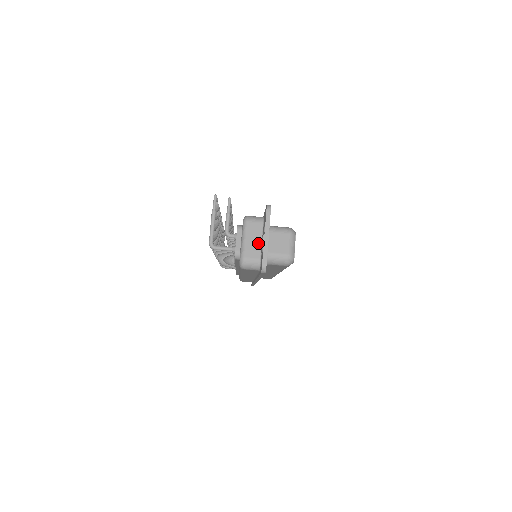
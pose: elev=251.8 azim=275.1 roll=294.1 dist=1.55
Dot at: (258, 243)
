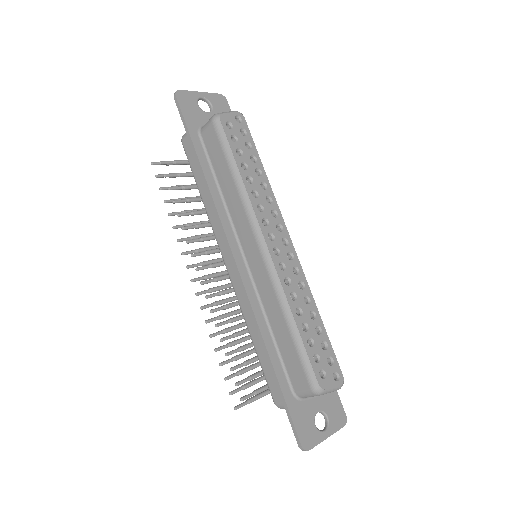
Dot at: occluded
